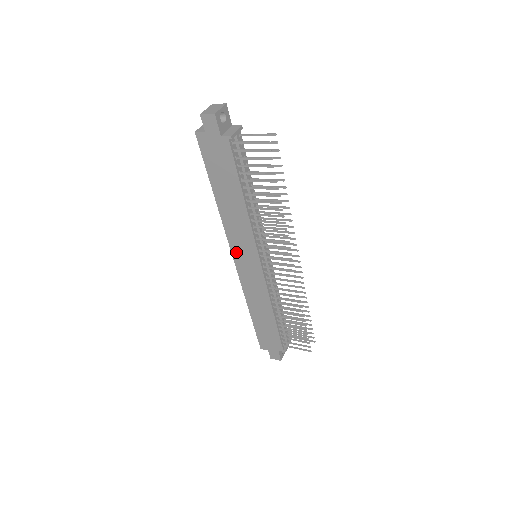
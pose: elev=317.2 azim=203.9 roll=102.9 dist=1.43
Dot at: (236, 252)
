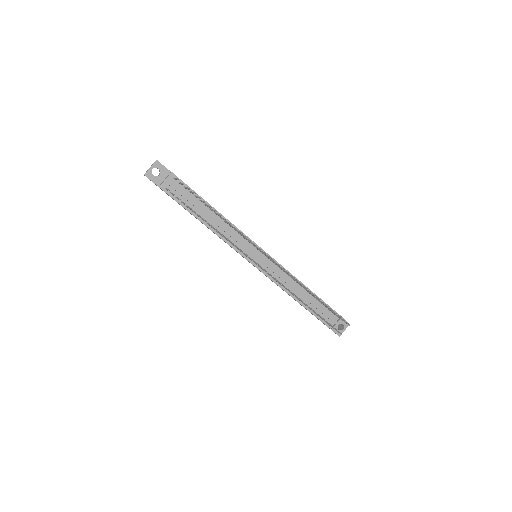
Dot at: occluded
